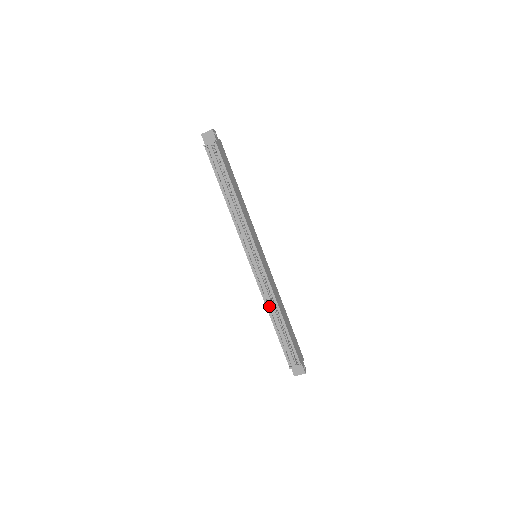
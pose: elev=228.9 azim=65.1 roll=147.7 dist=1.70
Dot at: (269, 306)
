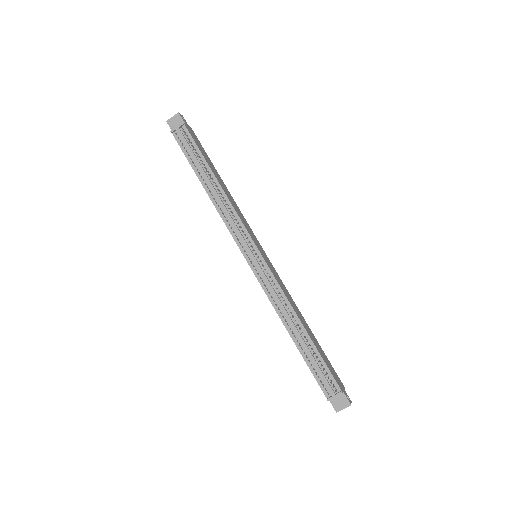
Dot at: (284, 317)
